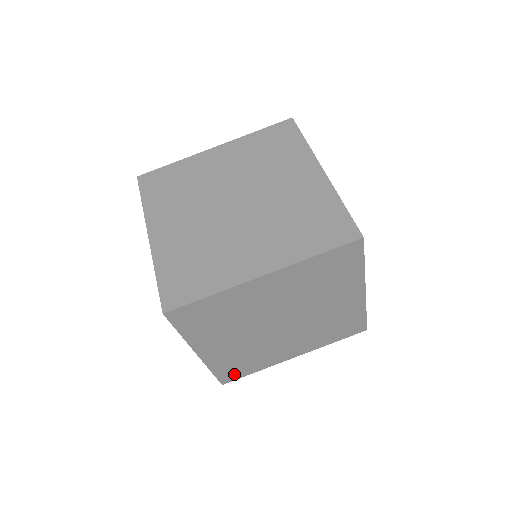
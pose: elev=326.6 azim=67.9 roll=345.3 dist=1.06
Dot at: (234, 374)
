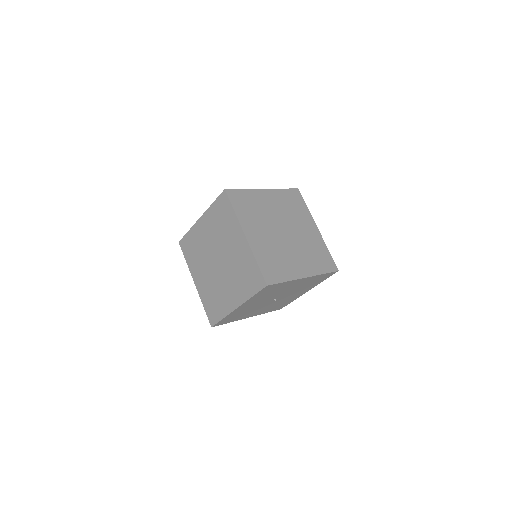
Dot at: (272, 275)
